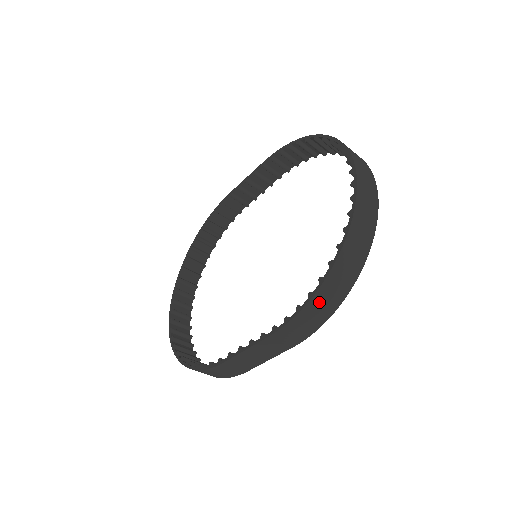
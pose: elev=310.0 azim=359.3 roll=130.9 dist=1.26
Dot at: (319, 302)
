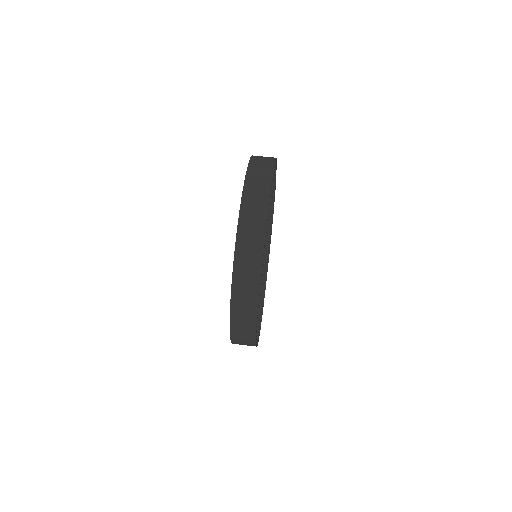
Dot at: (238, 333)
